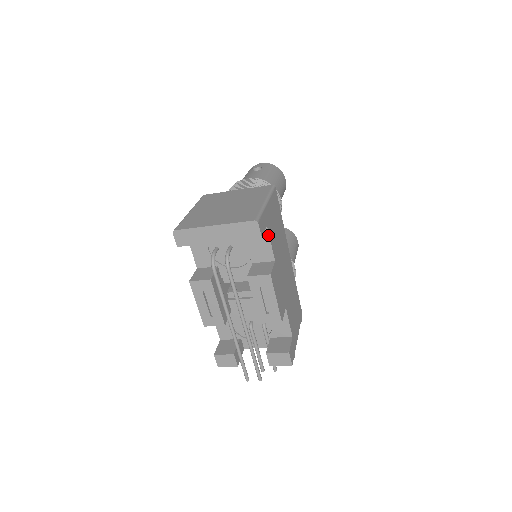
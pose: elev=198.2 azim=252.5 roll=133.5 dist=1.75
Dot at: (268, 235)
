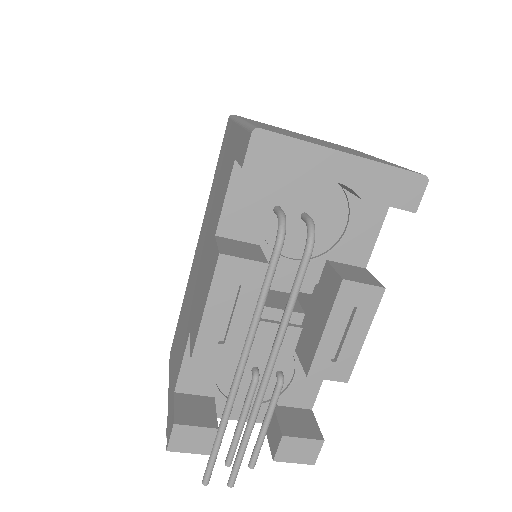
Dot at: (383, 218)
